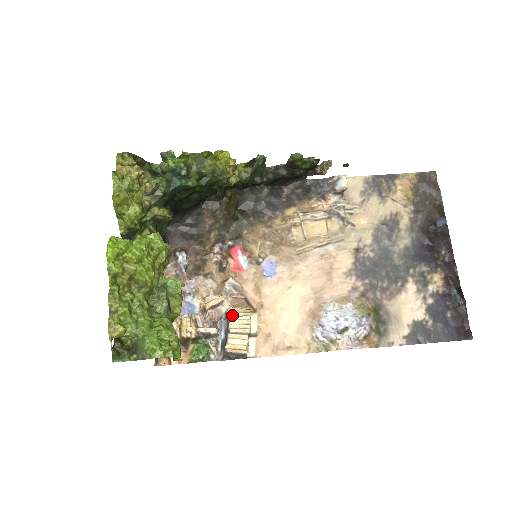
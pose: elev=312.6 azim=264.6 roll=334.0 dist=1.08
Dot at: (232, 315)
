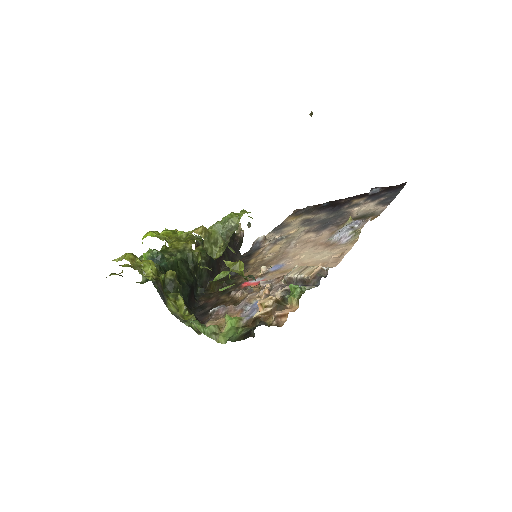
Dot at: (285, 276)
